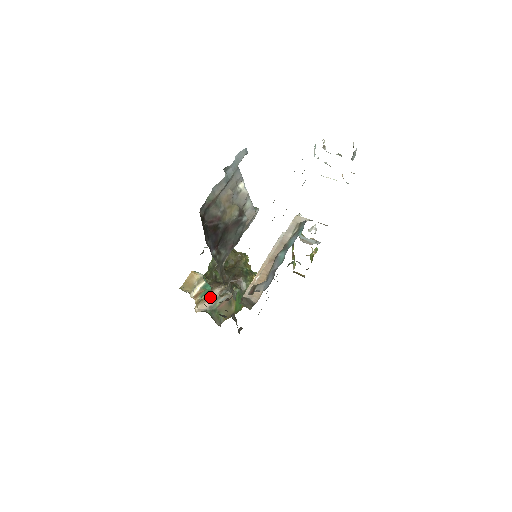
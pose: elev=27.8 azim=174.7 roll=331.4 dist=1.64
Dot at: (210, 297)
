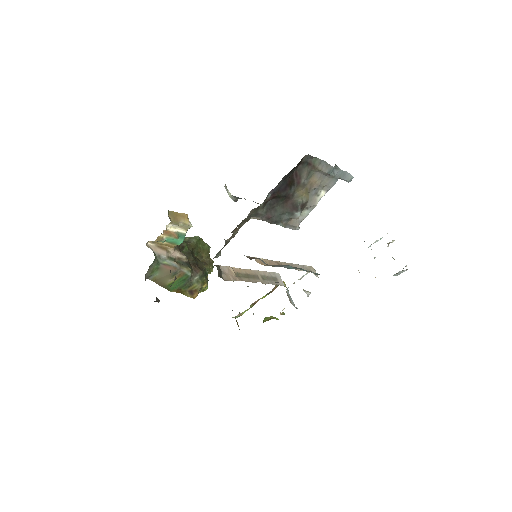
Dot at: (168, 250)
